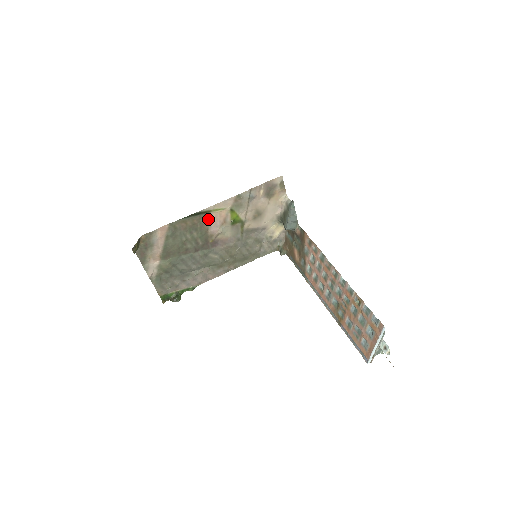
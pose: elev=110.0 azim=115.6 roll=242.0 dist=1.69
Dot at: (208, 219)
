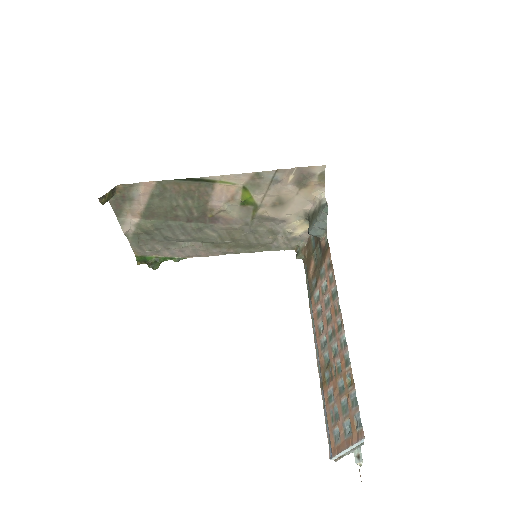
Dot at: (211, 189)
